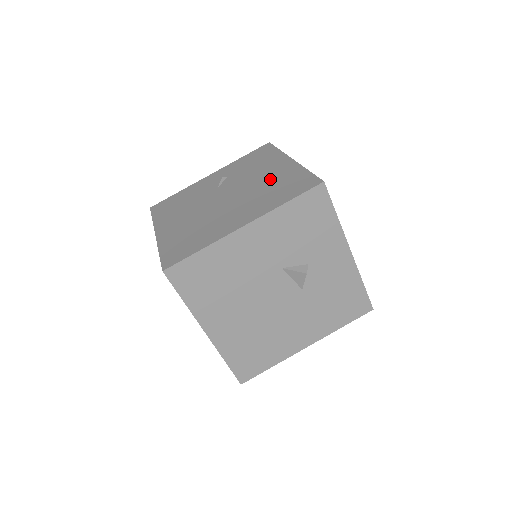
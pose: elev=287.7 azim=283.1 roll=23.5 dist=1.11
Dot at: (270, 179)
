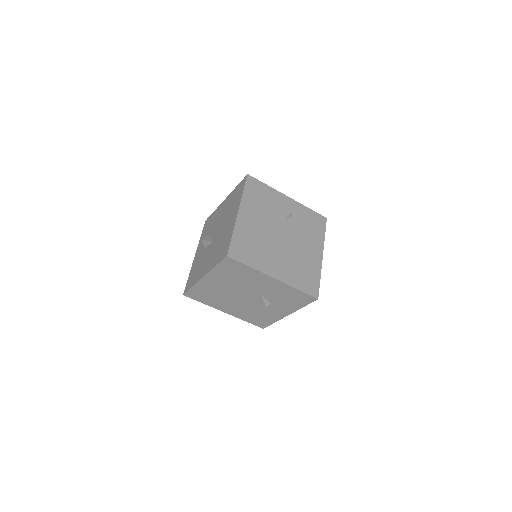
Dot at: (305, 257)
